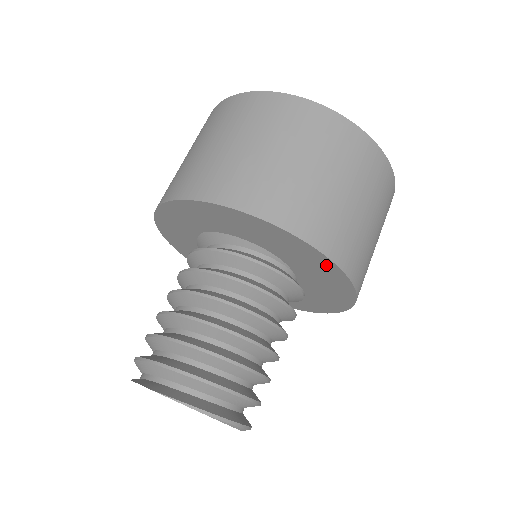
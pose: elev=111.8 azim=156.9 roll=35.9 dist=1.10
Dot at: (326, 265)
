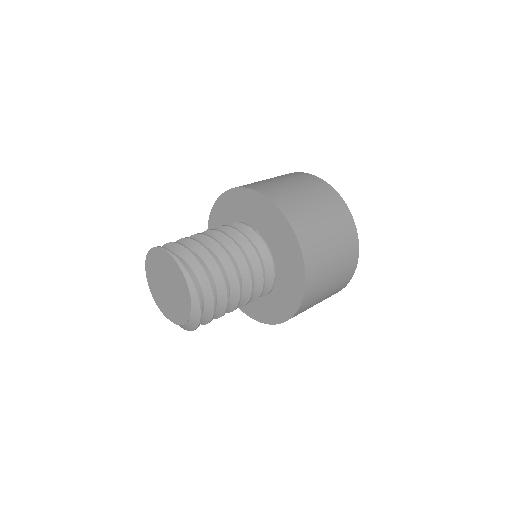
Dot at: (259, 200)
